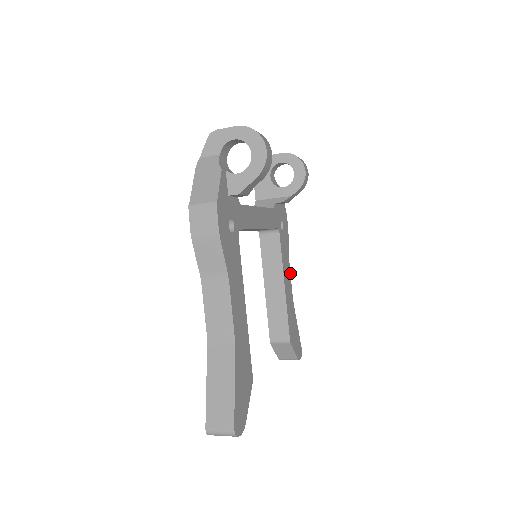
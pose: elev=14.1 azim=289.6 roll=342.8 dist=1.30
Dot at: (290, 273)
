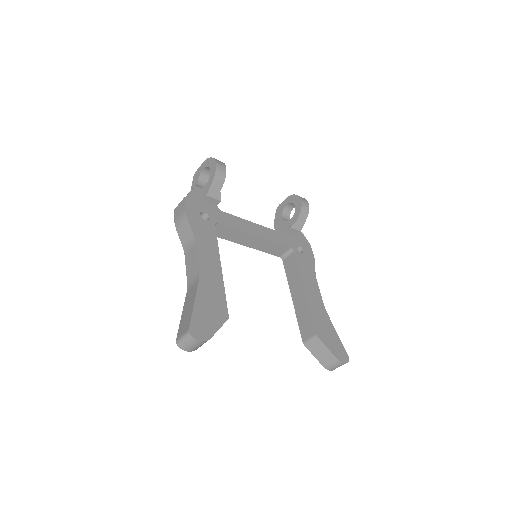
Dot at: (318, 287)
